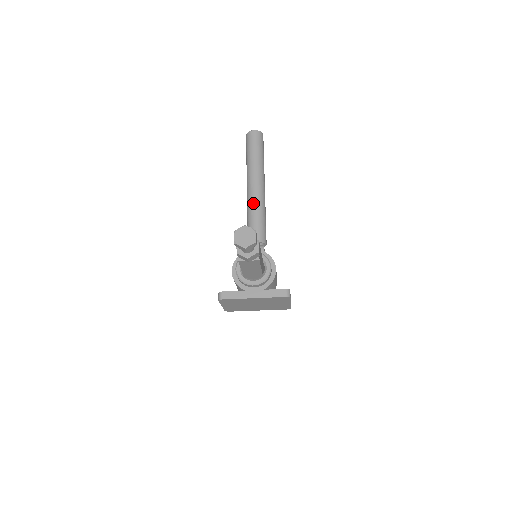
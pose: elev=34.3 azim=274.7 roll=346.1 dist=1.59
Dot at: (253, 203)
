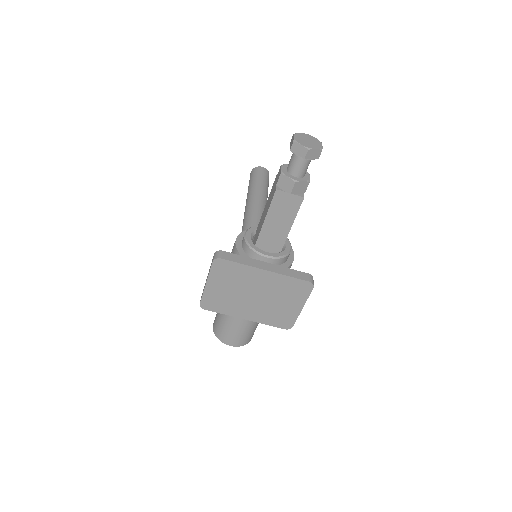
Dot at: (254, 217)
